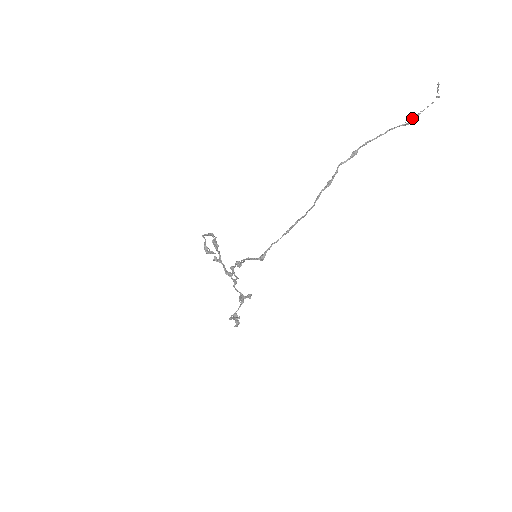
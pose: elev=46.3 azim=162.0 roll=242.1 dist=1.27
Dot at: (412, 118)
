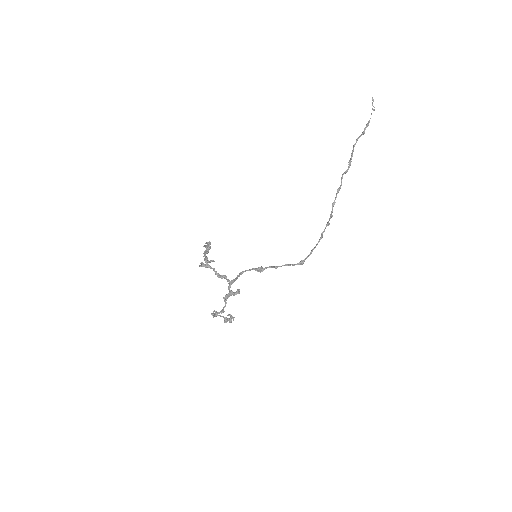
Dot at: (365, 128)
